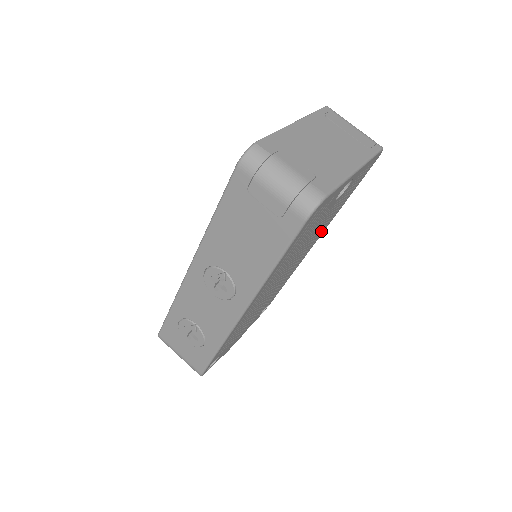
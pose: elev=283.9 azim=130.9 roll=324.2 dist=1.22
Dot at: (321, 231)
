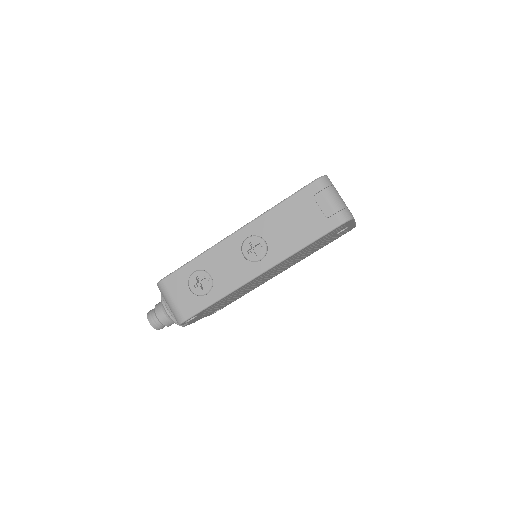
Dot at: occluded
